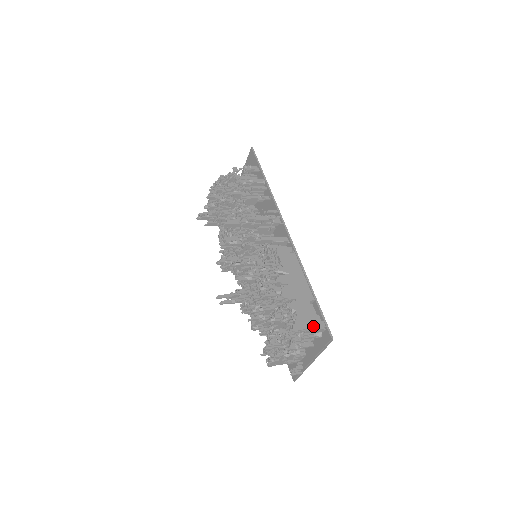
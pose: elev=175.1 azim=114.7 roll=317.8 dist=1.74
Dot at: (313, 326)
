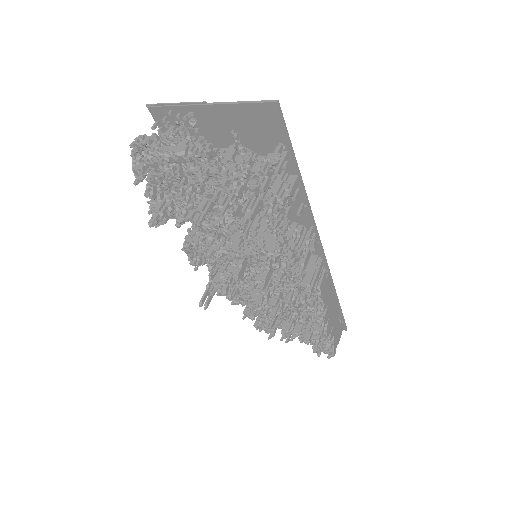
Dot at: (340, 335)
